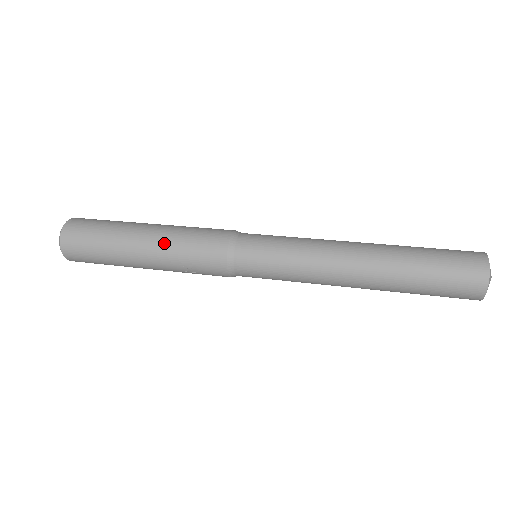
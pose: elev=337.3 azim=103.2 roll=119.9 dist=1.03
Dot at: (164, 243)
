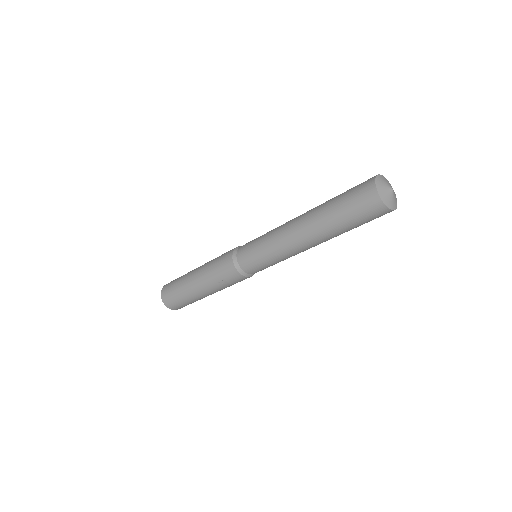
Dot at: (204, 273)
